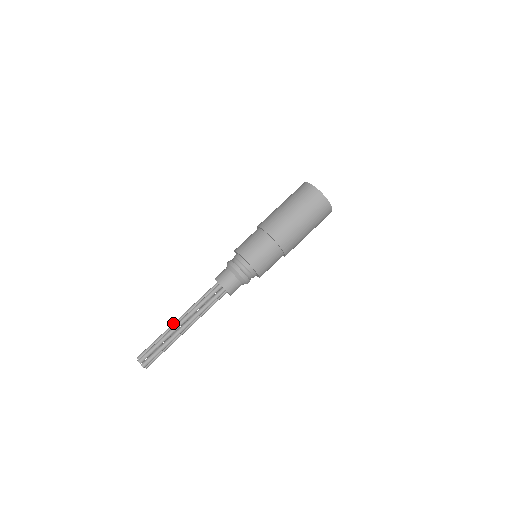
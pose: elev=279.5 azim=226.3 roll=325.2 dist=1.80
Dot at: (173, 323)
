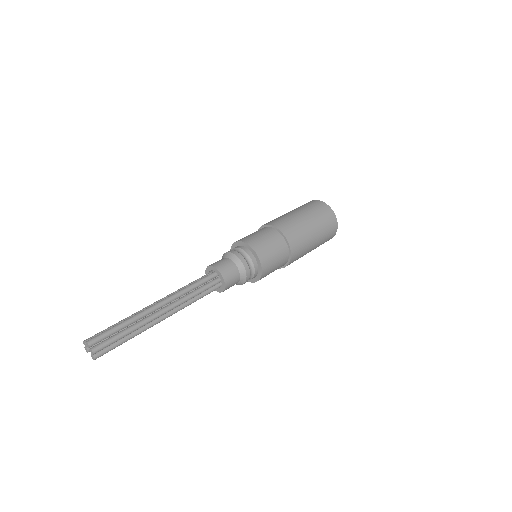
Dot at: occluded
